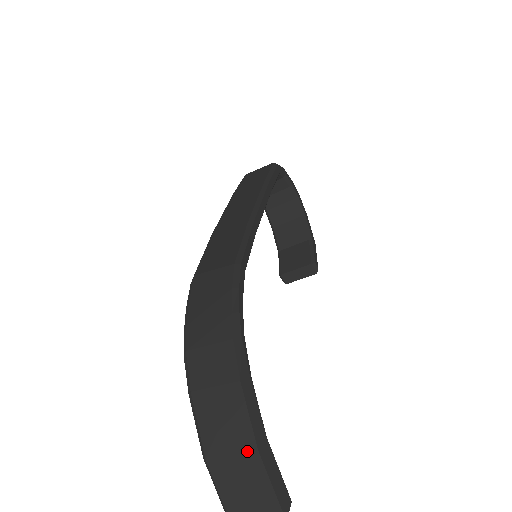
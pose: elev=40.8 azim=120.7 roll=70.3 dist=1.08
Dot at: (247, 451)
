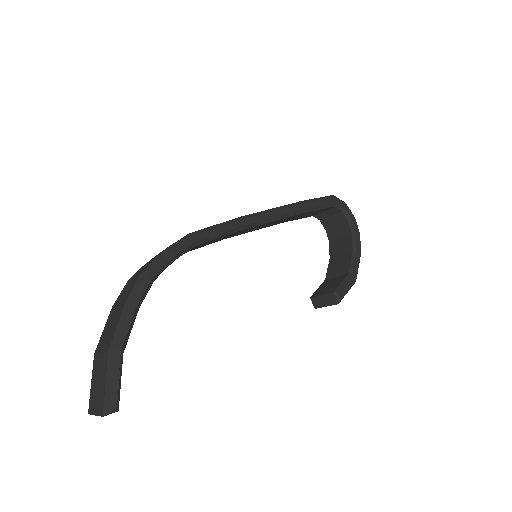
Dot at: (105, 351)
